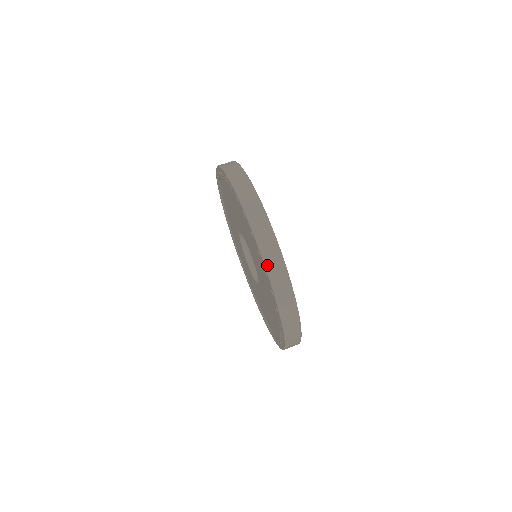
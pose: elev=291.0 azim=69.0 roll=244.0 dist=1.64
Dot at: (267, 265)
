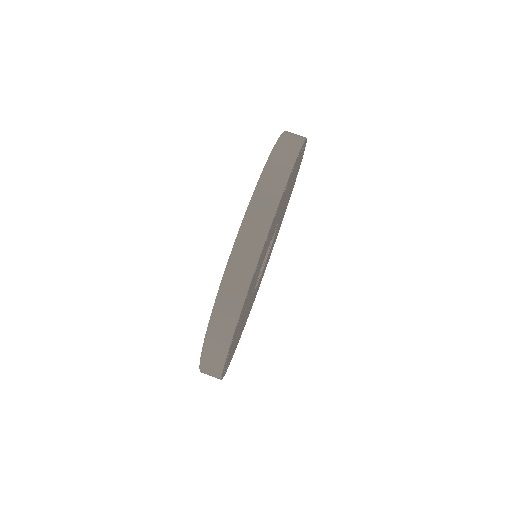
Dot at: (216, 307)
